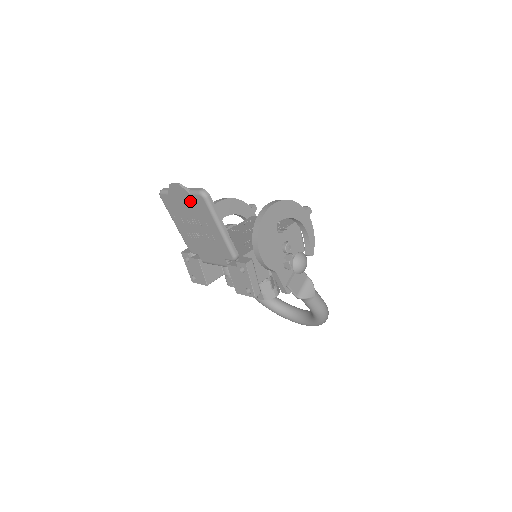
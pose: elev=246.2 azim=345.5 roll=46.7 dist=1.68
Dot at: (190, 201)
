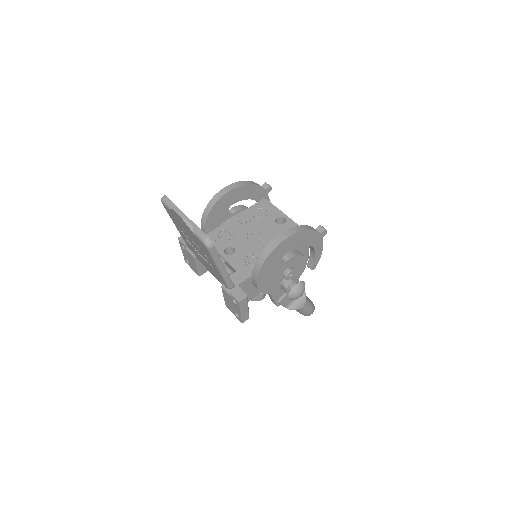
Dot at: (192, 235)
